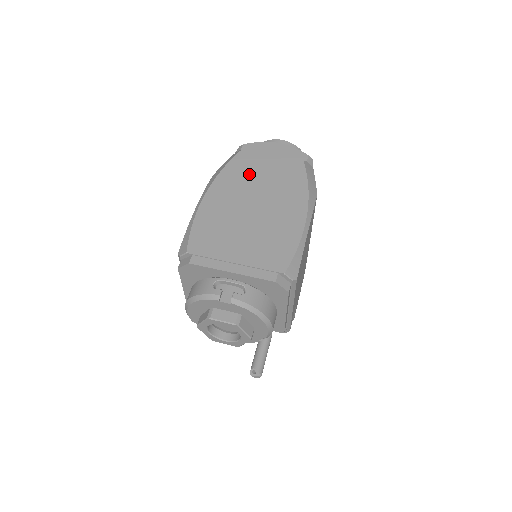
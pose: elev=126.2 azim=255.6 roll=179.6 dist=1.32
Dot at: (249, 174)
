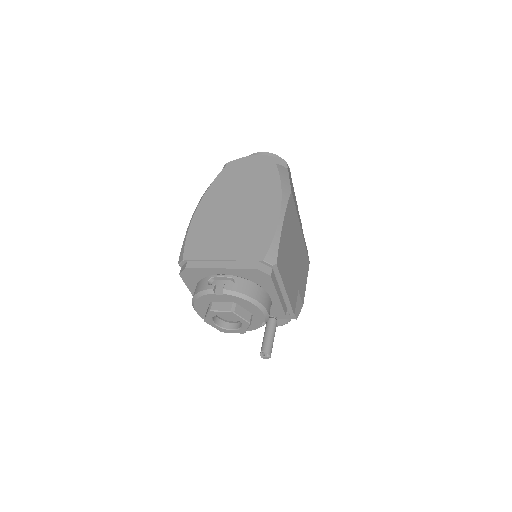
Dot at: (231, 186)
